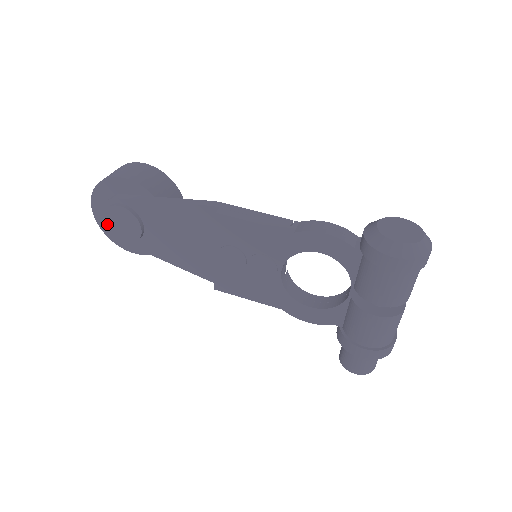
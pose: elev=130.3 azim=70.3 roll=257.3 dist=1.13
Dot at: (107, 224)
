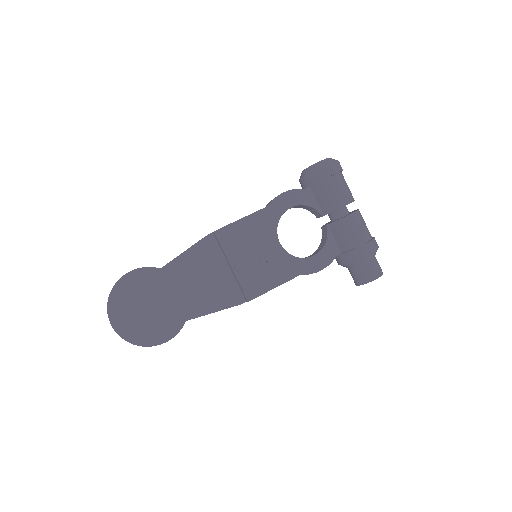
Dot at: (135, 318)
